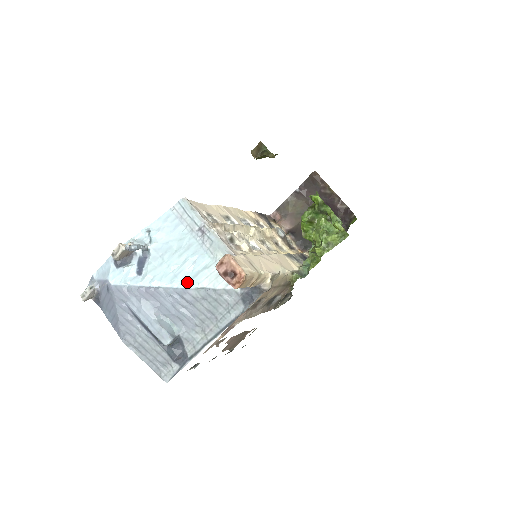
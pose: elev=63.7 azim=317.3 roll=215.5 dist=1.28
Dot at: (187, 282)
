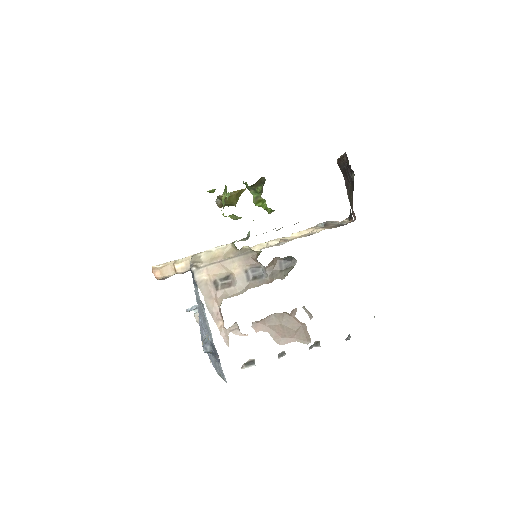
Dot at: occluded
